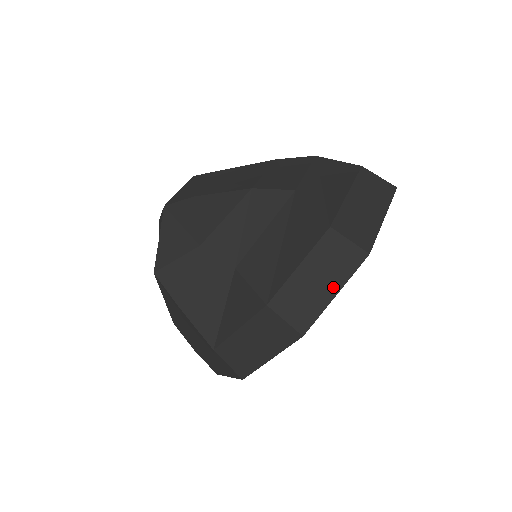
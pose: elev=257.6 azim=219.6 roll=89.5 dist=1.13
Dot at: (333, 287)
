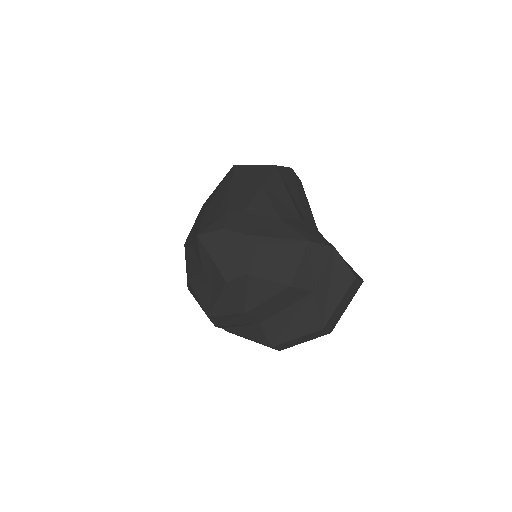
Dot at: (306, 341)
